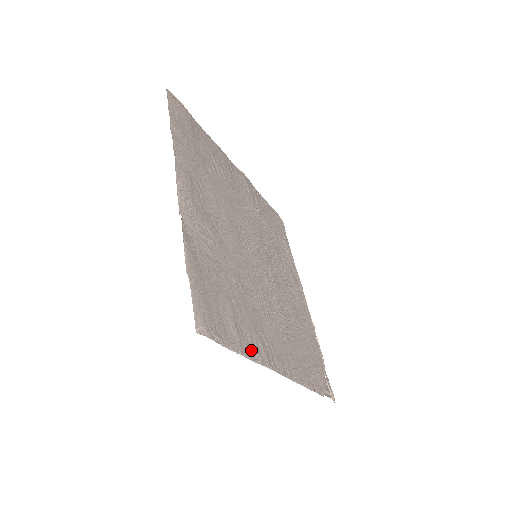
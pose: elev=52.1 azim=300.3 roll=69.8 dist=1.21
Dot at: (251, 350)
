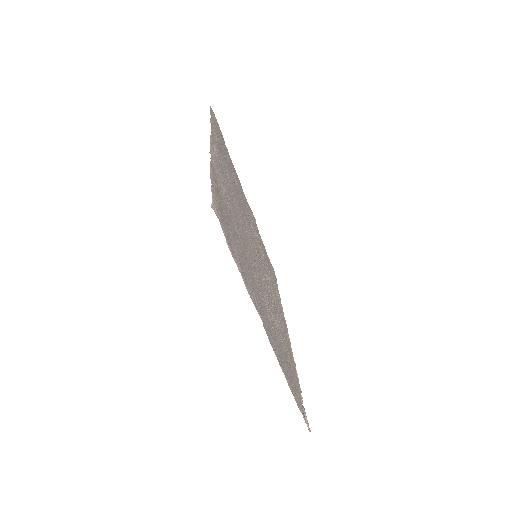
Dot at: (247, 285)
